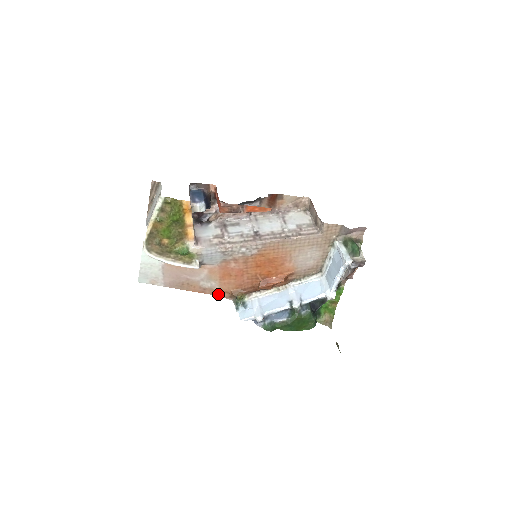
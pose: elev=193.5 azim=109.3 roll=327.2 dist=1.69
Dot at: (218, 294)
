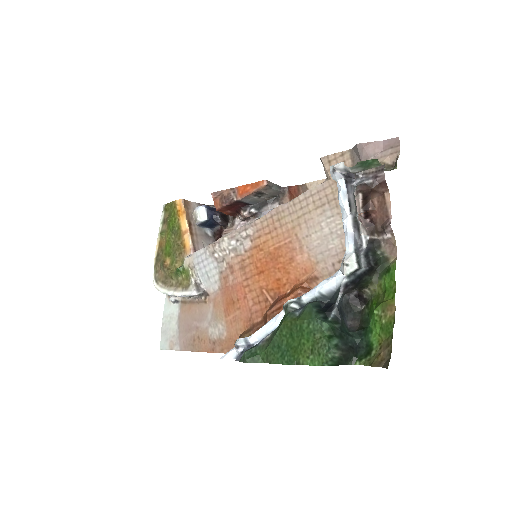
Dot at: (229, 350)
